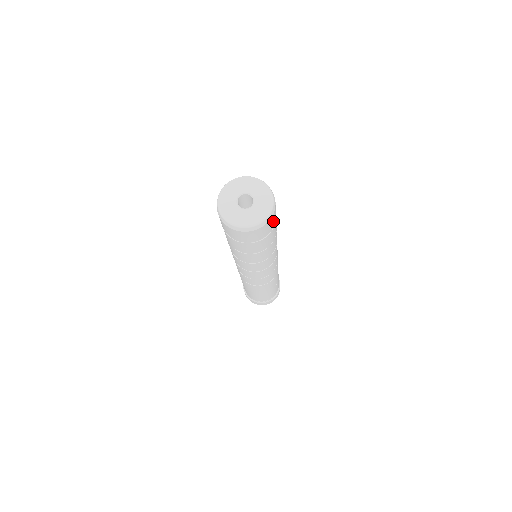
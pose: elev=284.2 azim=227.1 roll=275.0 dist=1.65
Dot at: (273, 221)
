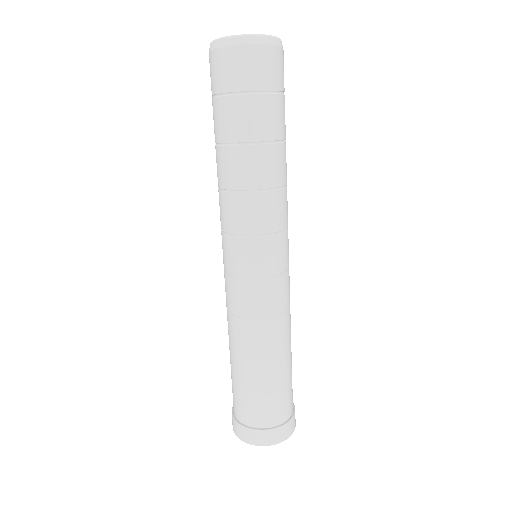
Dot at: (283, 73)
